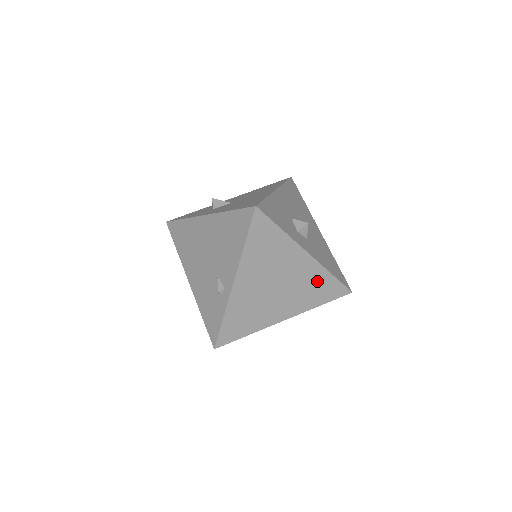
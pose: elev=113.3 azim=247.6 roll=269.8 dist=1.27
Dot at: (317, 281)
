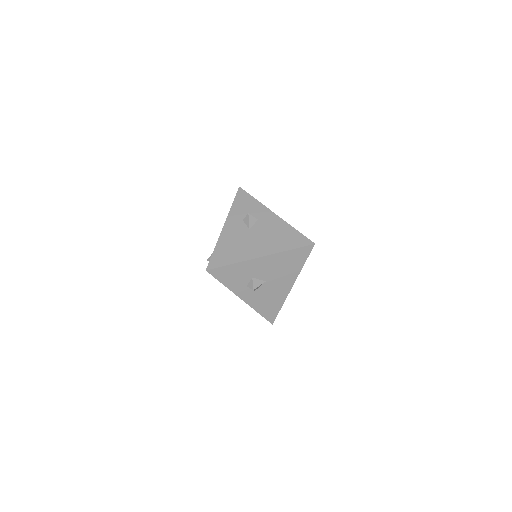
Dot at: occluded
